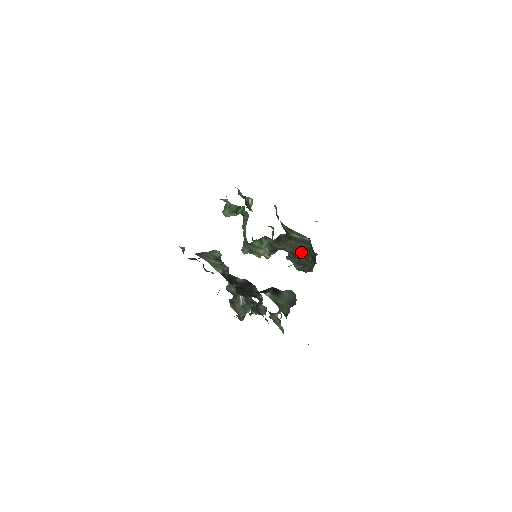
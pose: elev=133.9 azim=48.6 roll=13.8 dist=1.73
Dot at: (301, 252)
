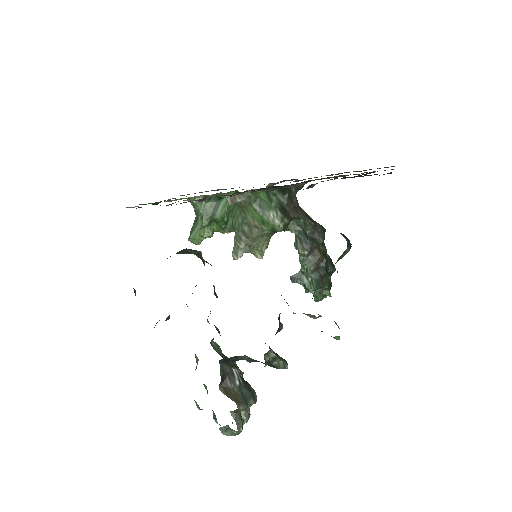
Dot at: (319, 227)
